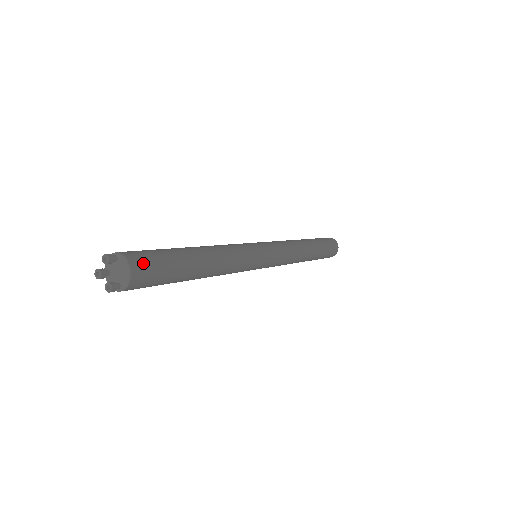
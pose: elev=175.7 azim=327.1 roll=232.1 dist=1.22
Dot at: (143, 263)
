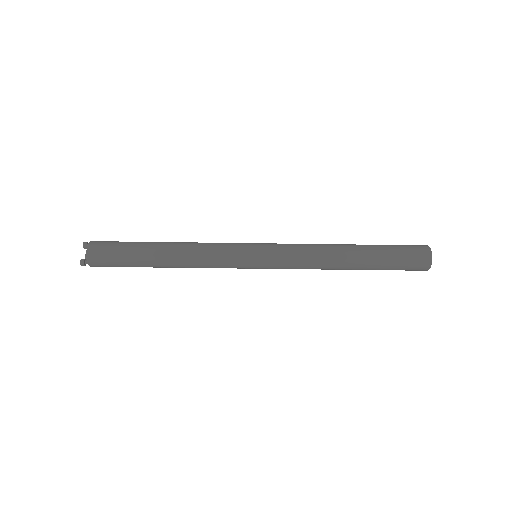
Dot at: (99, 246)
